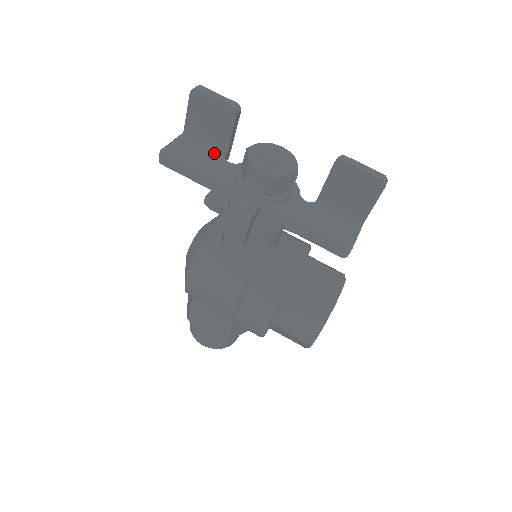
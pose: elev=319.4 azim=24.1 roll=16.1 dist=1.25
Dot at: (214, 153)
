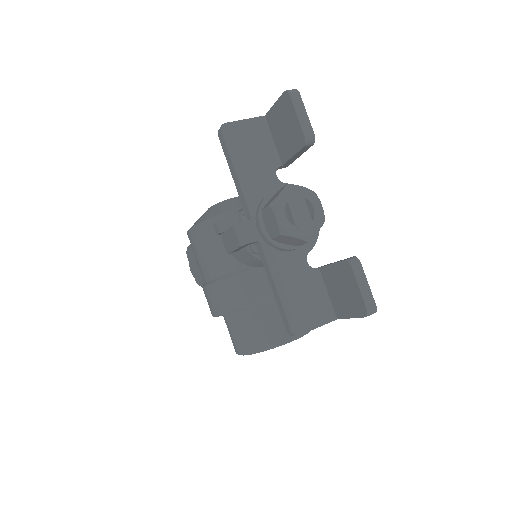
Dot at: (272, 157)
